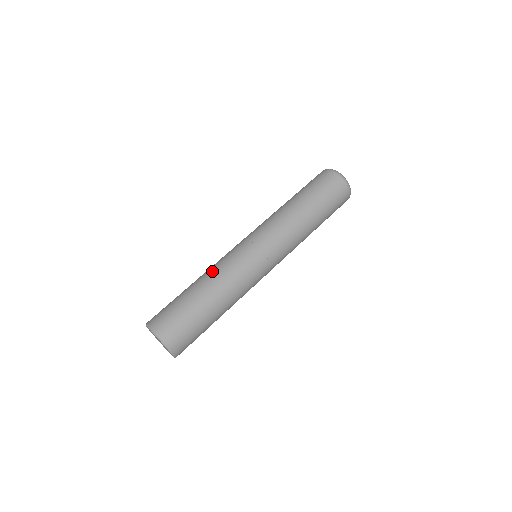
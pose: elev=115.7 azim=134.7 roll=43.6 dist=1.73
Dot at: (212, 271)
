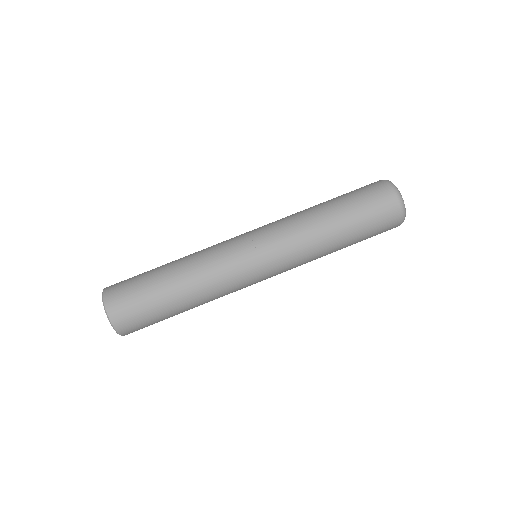
Dot at: (195, 260)
